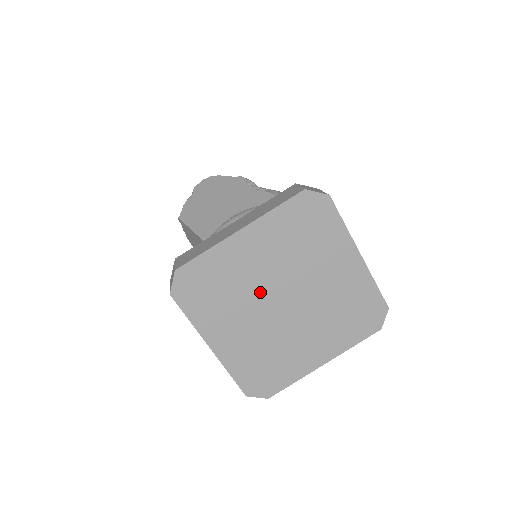
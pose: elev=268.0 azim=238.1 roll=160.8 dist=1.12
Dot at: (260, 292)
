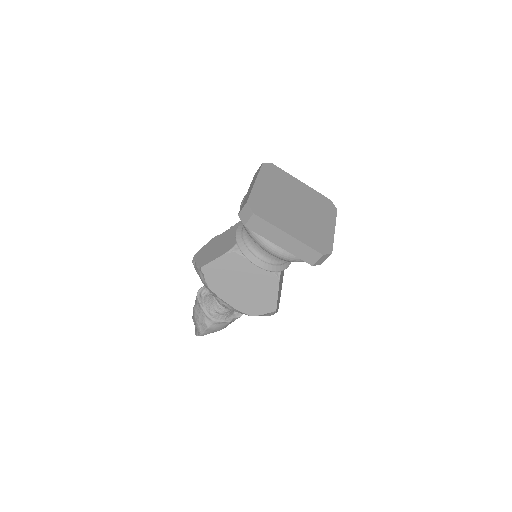
Dot at: (284, 204)
